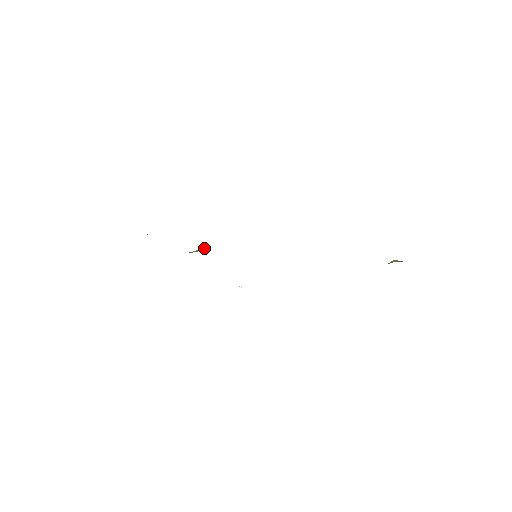
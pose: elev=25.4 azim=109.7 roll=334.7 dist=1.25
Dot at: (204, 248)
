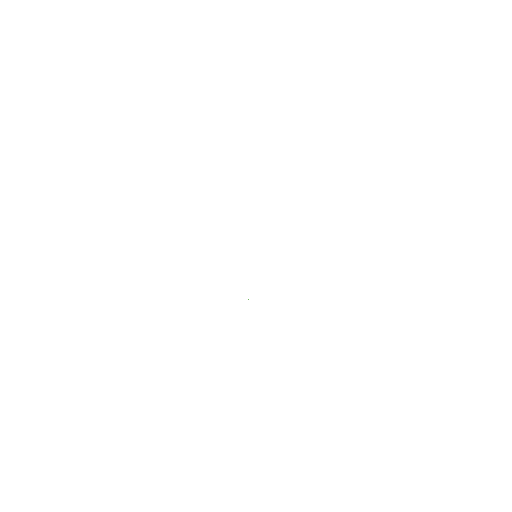
Dot at: occluded
